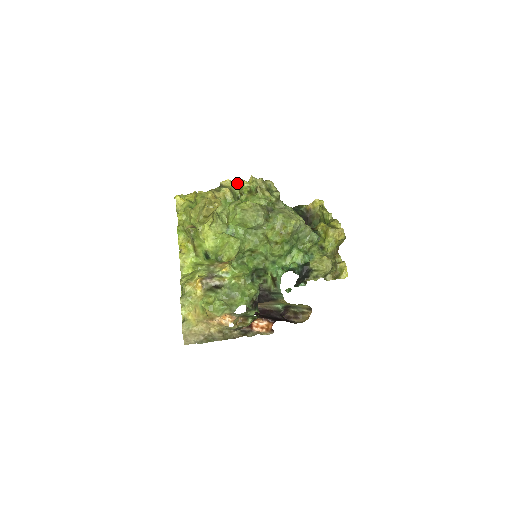
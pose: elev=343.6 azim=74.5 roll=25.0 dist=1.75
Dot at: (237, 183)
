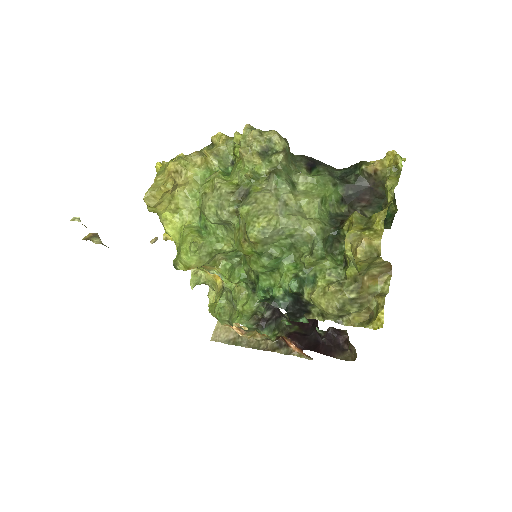
Dot at: occluded
